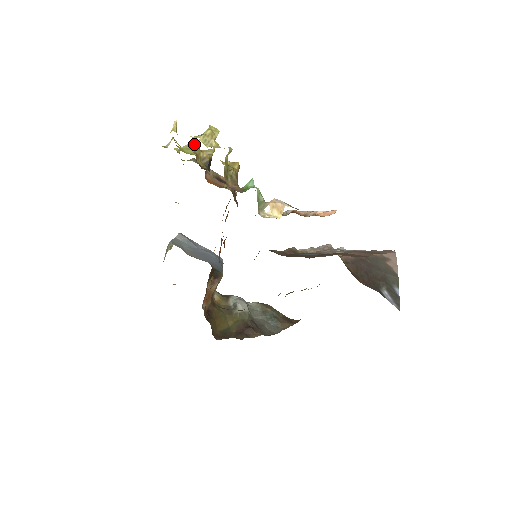
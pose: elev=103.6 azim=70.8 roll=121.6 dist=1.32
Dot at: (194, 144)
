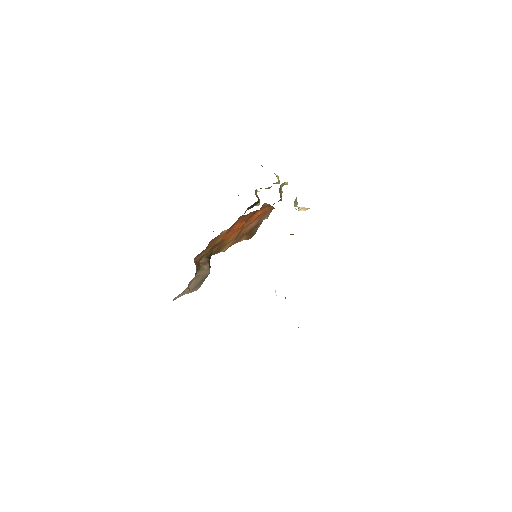
Dot at: (256, 189)
